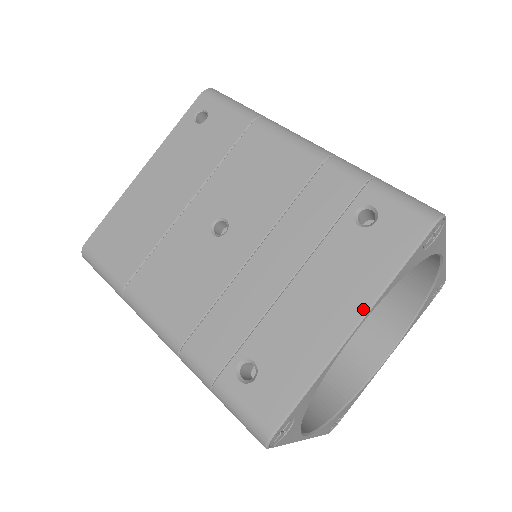
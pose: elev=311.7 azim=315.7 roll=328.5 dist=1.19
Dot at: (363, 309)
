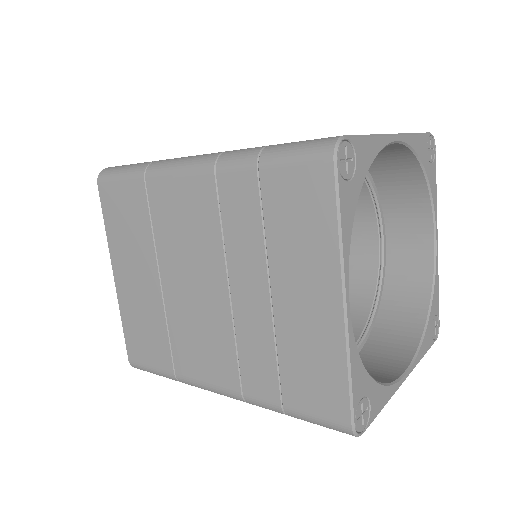
Dot at: (398, 133)
